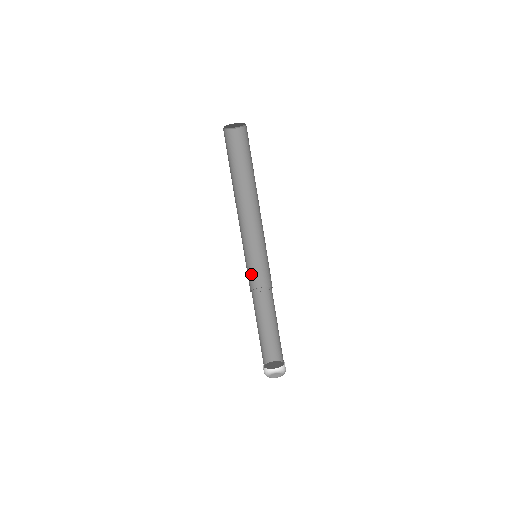
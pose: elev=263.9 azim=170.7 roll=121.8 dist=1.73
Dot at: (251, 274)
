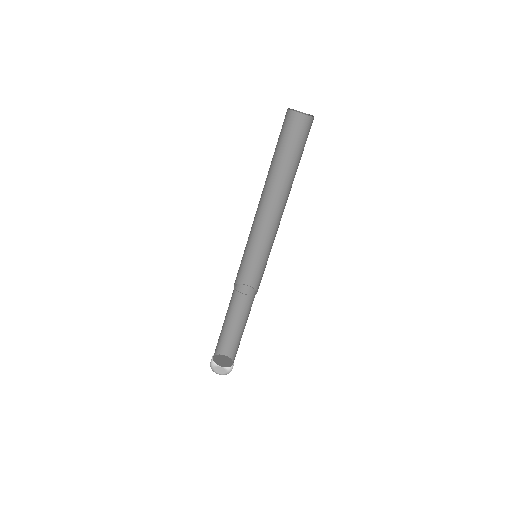
Dot at: (244, 268)
